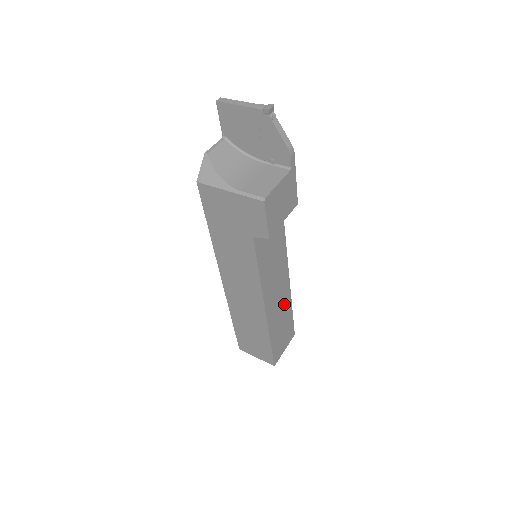
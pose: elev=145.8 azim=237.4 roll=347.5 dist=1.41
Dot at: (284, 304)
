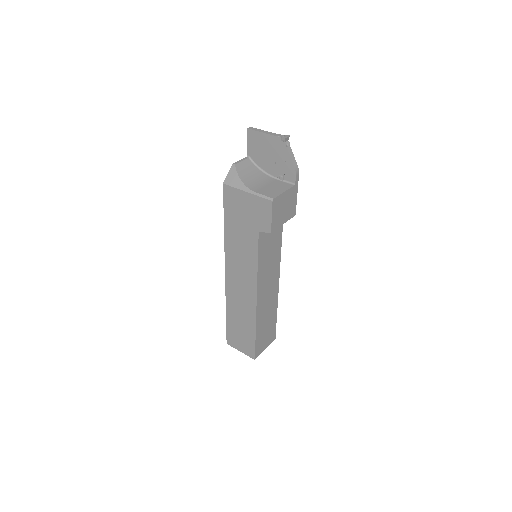
Dot at: (271, 304)
